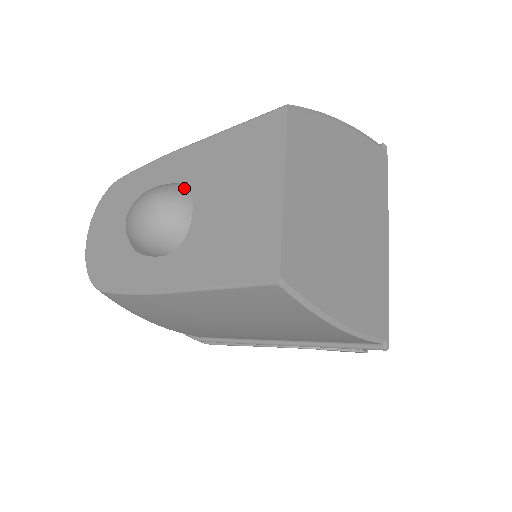
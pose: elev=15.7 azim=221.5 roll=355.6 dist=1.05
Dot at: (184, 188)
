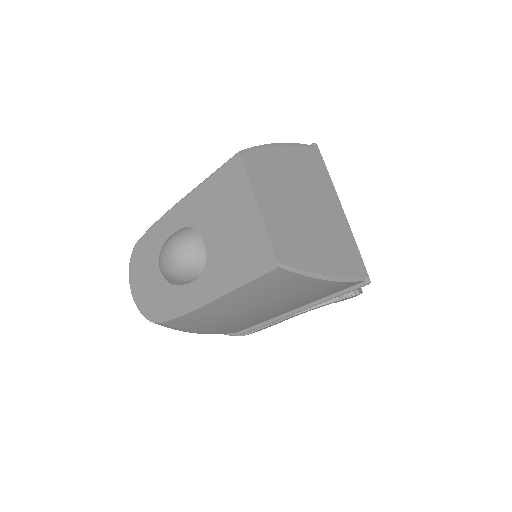
Dot at: (191, 229)
